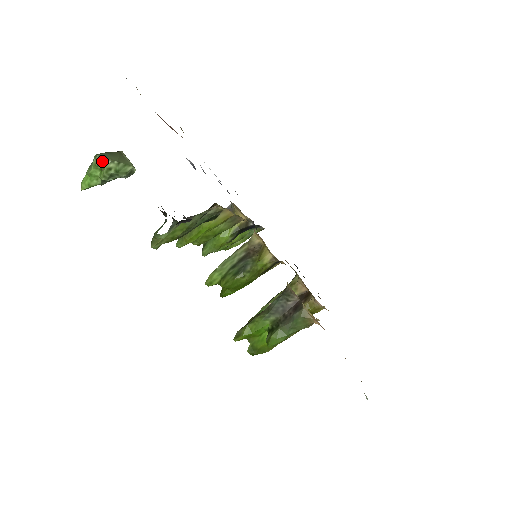
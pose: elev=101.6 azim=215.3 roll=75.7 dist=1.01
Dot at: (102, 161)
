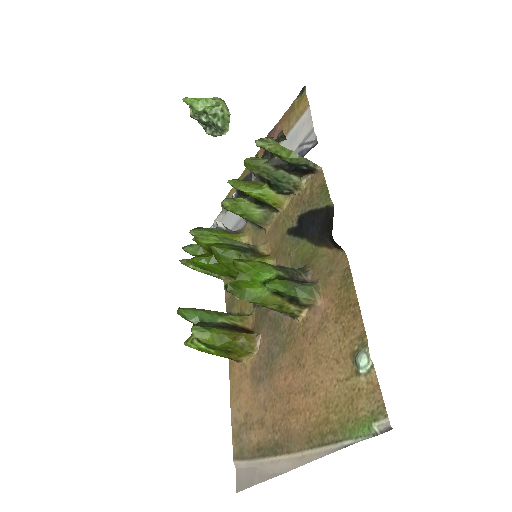
Dot at: (224, 102)
